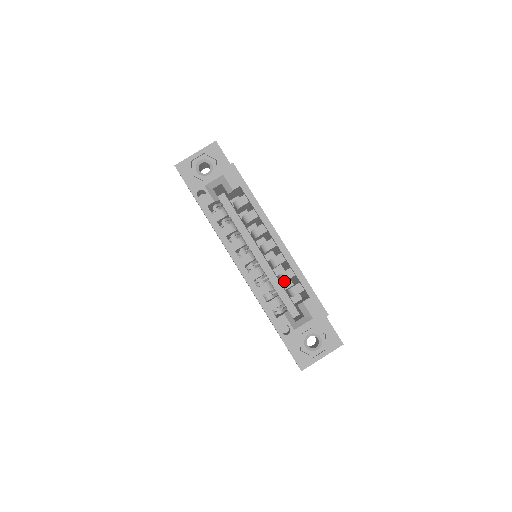
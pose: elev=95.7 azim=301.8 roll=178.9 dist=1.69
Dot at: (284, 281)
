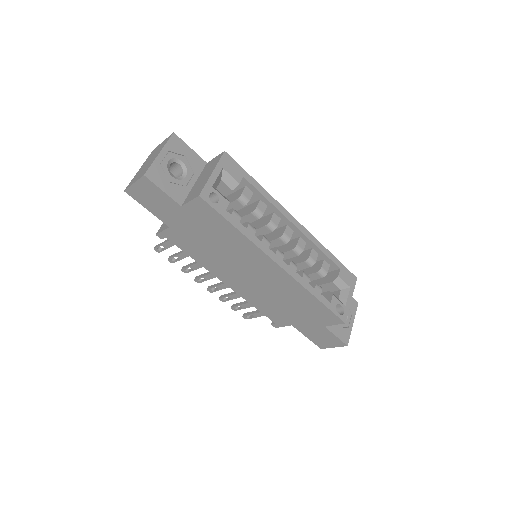
Dot at: (313, 264)
